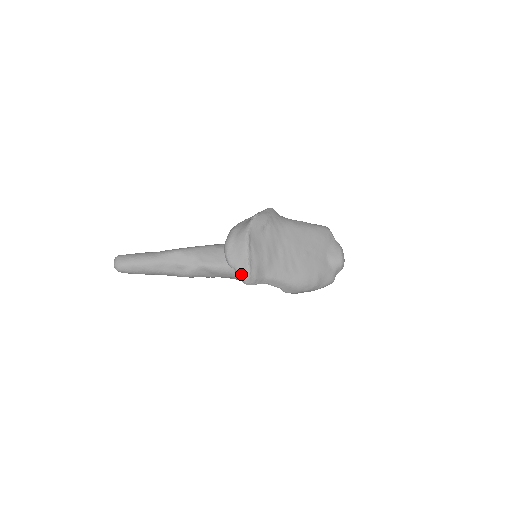
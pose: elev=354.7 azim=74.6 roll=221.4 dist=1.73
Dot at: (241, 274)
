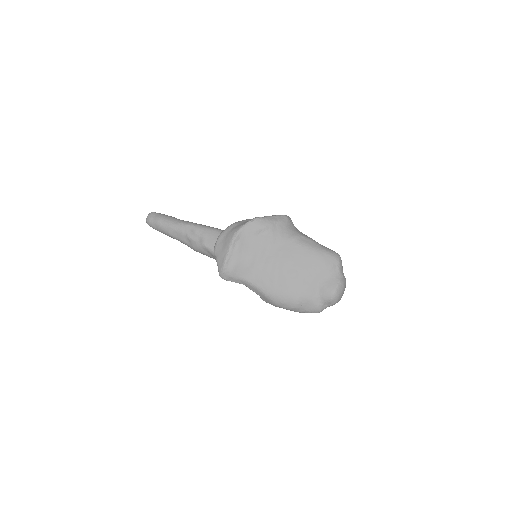
Dot at: (218, 266)
